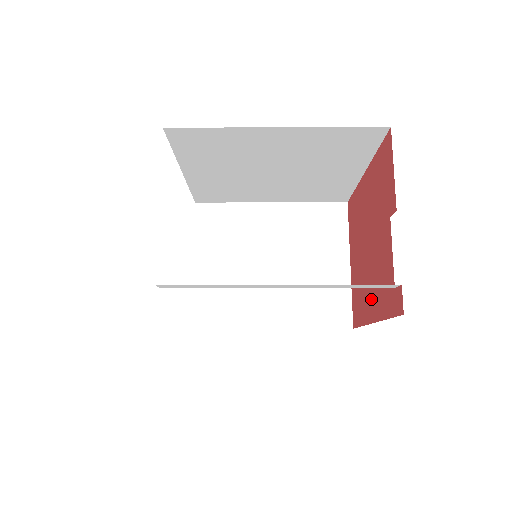
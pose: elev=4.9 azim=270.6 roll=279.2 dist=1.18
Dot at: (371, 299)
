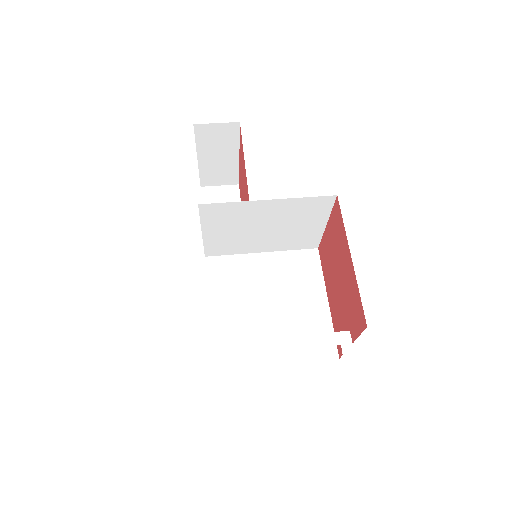
Dot at: (331, 294)
